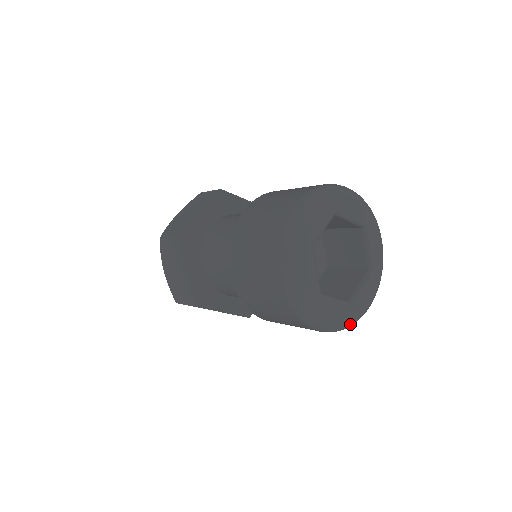
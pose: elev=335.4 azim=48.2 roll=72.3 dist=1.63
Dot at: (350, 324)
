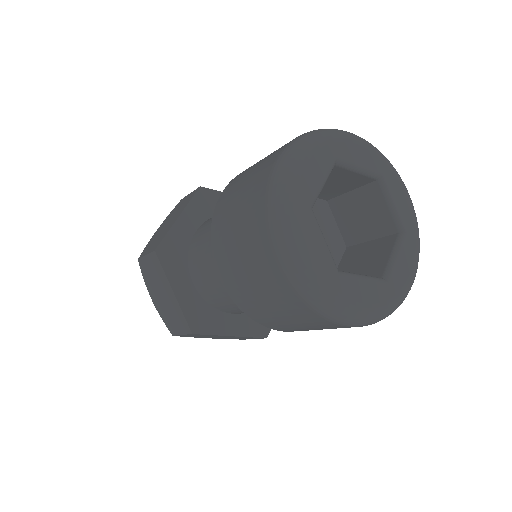
Dot at: (390, 310)
